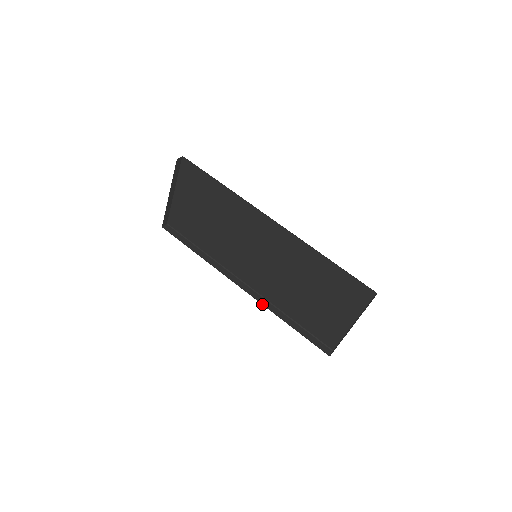
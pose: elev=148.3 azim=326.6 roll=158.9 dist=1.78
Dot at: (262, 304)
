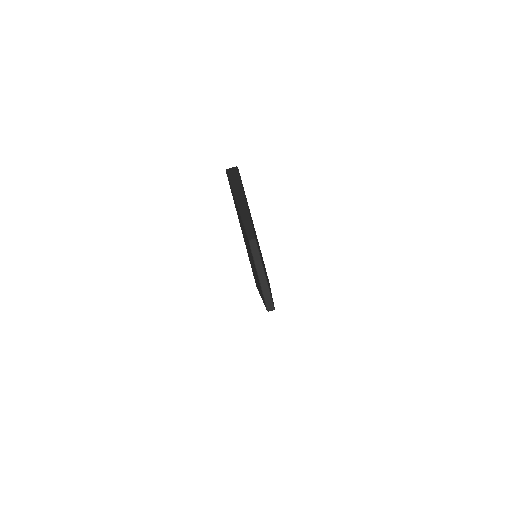
Dot at: (243, 221)
